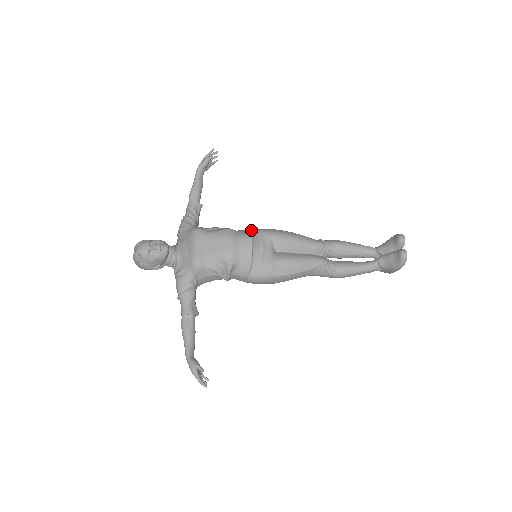
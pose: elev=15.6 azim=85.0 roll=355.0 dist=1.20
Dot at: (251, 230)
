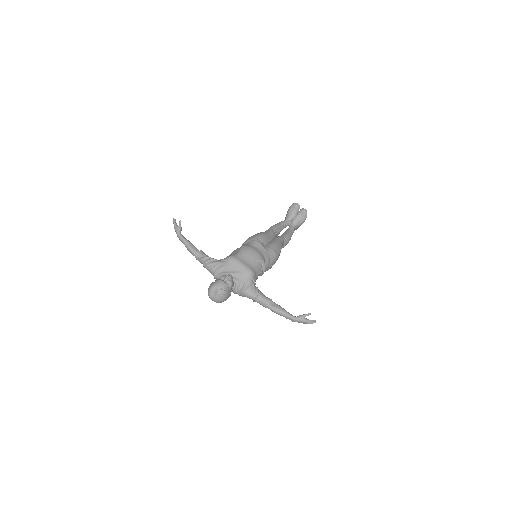
Dot at: (244, 243)
